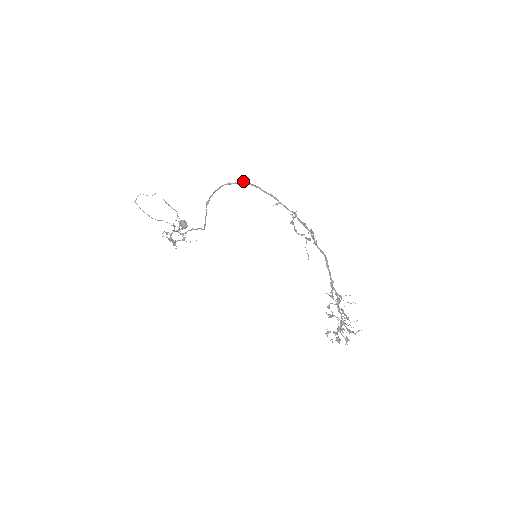
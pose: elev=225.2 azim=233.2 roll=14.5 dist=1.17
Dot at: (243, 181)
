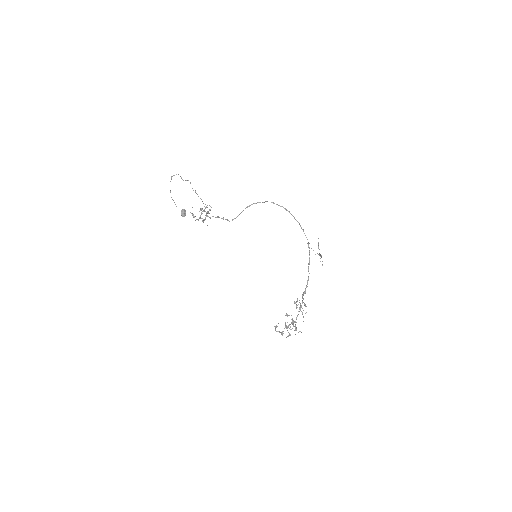
Dot at: occluded
